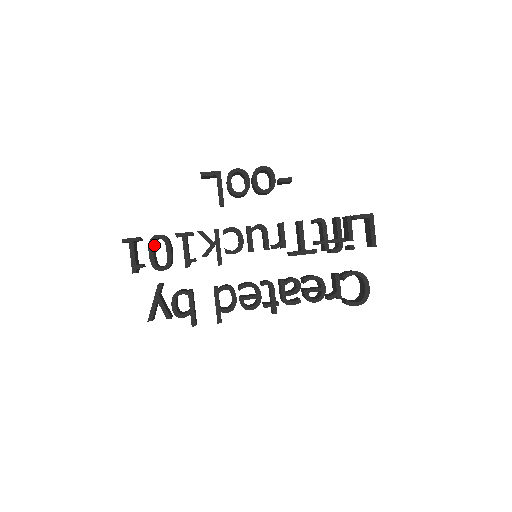
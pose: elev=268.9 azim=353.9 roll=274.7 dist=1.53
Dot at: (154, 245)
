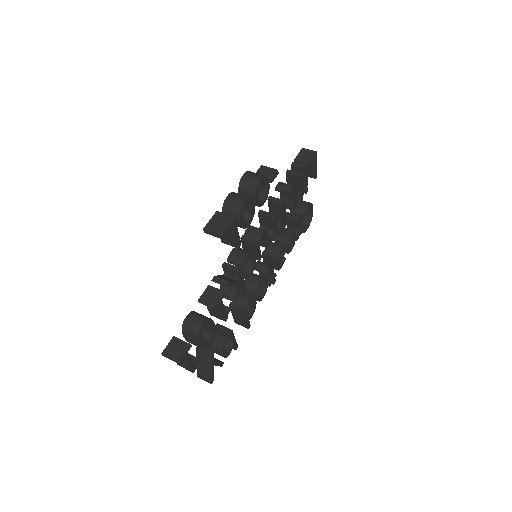
Dot at: occluded
